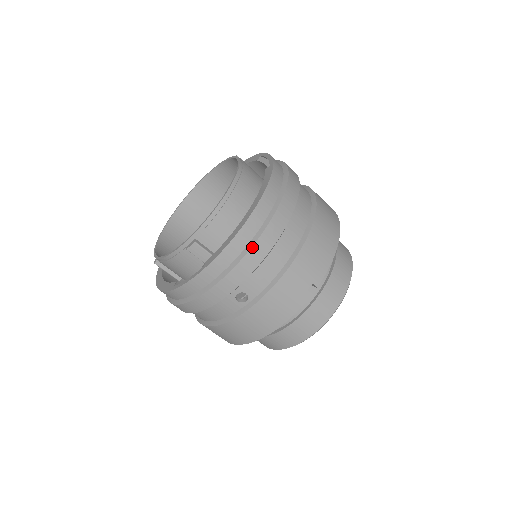
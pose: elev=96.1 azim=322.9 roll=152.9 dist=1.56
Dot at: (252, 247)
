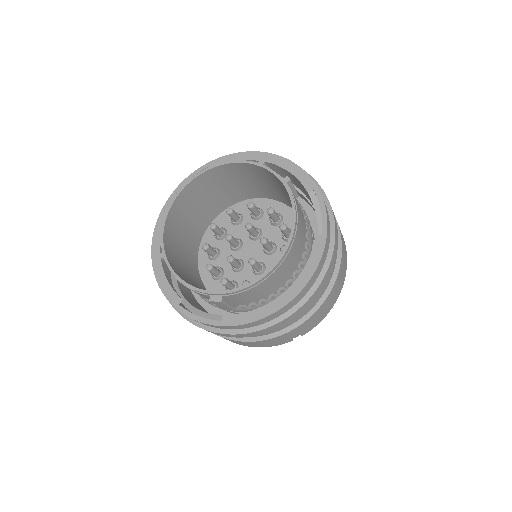
Dot at: (272, 326)
